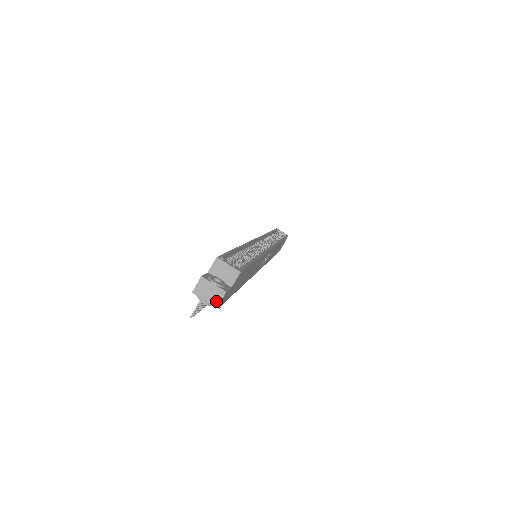
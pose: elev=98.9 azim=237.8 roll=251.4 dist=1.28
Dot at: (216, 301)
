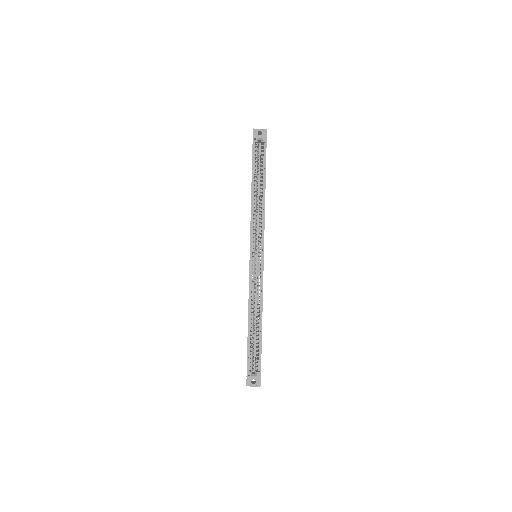
Dot at: occluded
